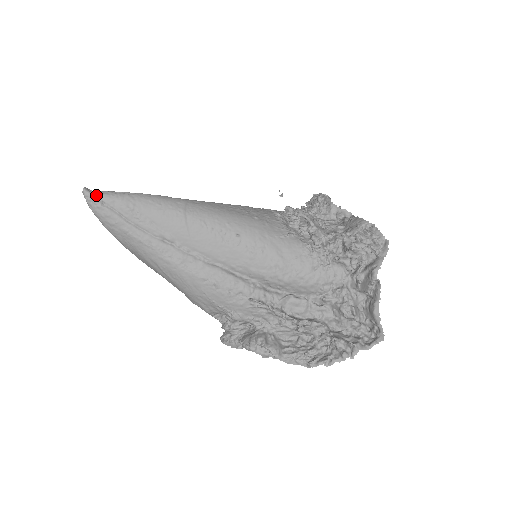
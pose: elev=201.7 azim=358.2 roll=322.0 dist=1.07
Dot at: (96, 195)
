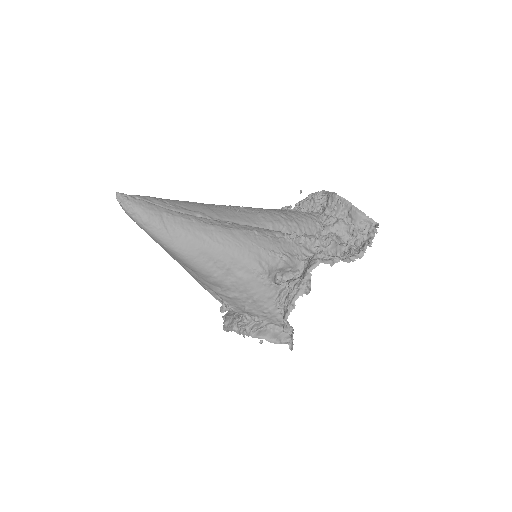
Dot at: (129, 195)
